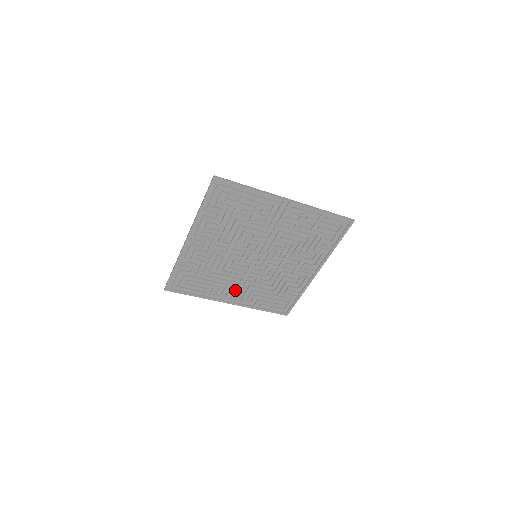
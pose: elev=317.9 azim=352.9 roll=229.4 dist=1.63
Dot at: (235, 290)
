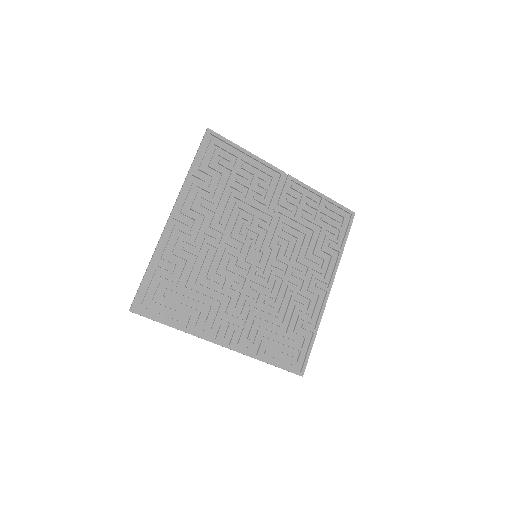
Dot at: (231, 319)
